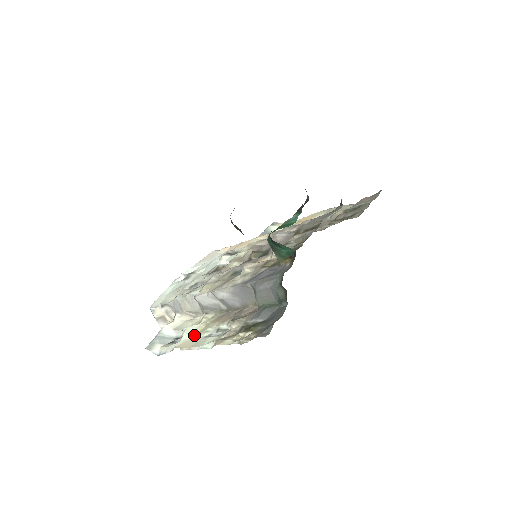
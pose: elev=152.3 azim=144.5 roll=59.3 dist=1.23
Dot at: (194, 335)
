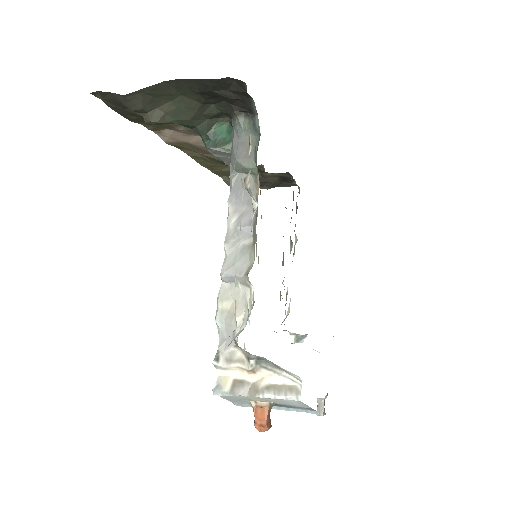
Dot at: occluded
